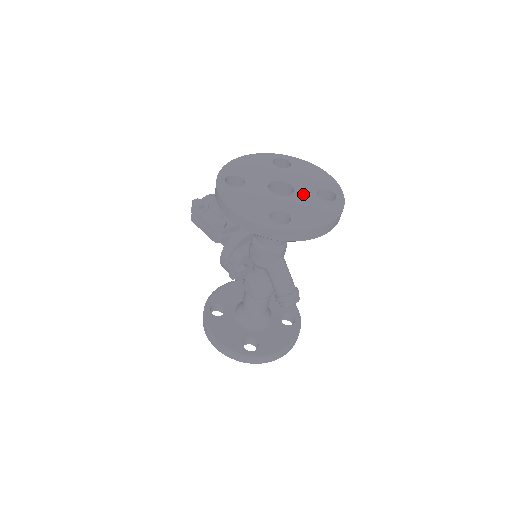
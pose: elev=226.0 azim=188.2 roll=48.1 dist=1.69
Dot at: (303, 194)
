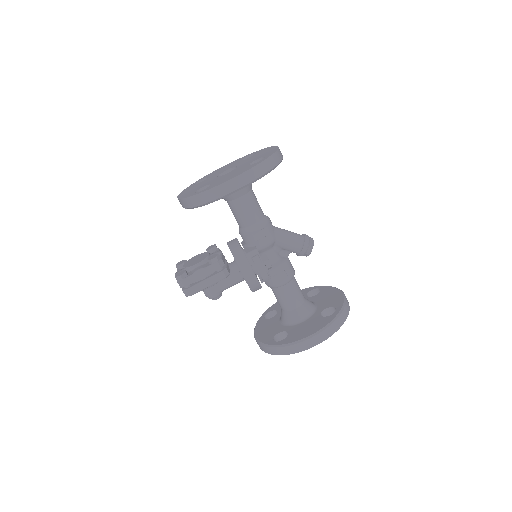
Dot at: (241, 163)
